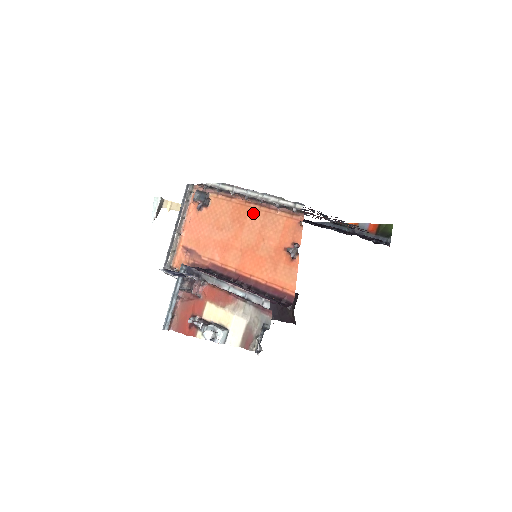
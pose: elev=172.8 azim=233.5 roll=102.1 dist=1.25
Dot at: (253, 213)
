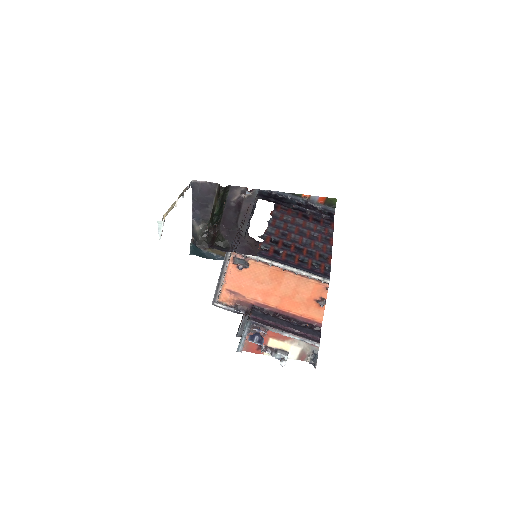
Dot at: (289, 277)
